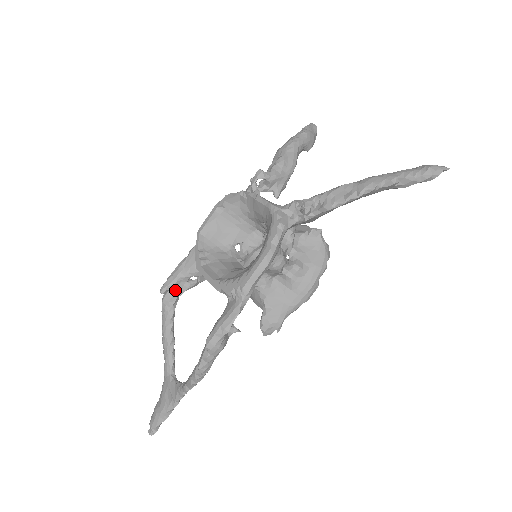
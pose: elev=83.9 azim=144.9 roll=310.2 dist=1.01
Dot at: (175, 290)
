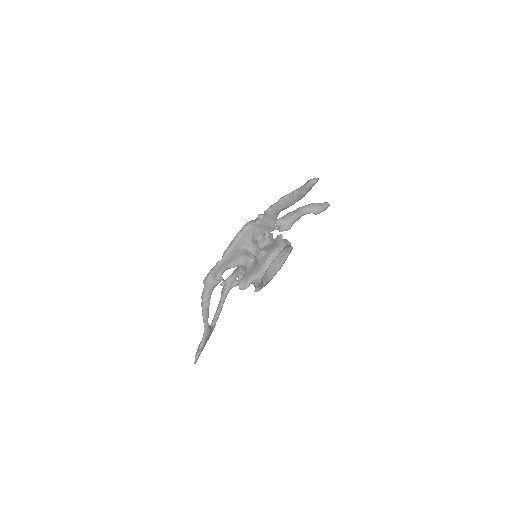
Dot at: (227, 284)
